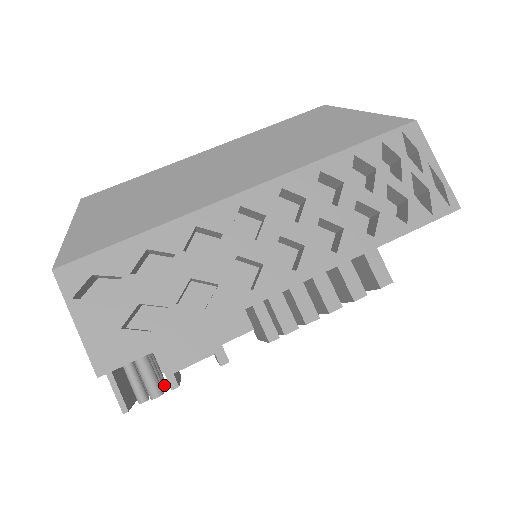
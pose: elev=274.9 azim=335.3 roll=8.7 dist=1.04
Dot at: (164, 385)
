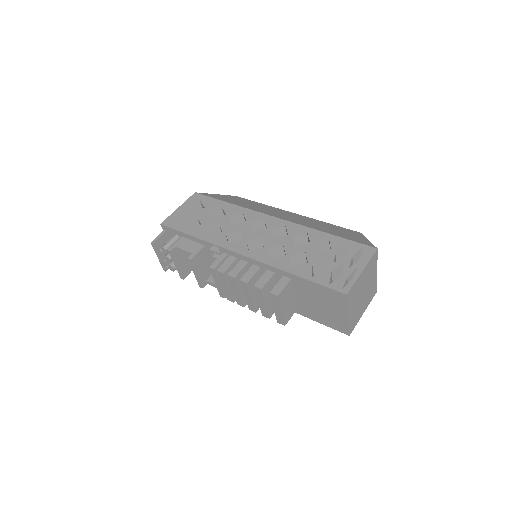
Dot at: (174, 266)
